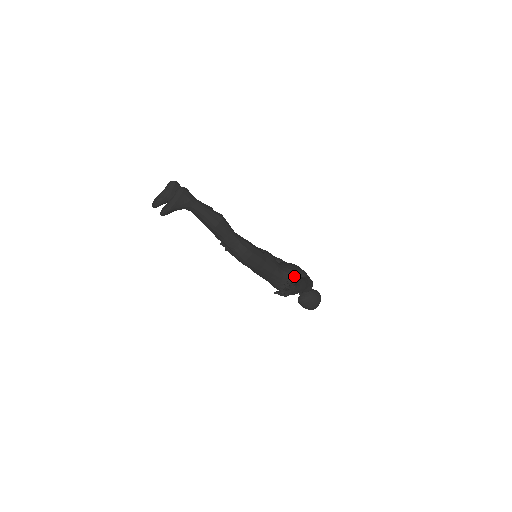
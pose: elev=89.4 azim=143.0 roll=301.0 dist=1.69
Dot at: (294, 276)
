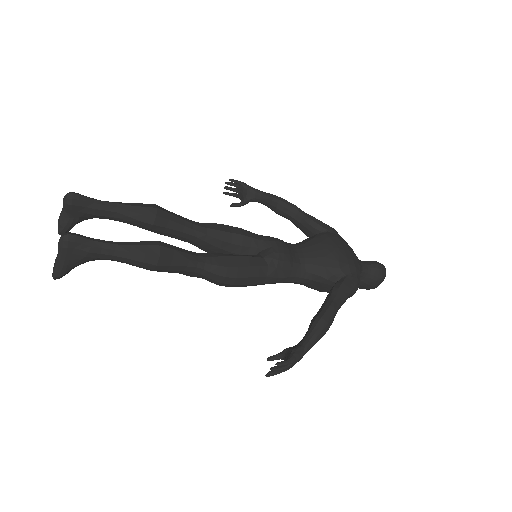
Dot at: (324, 278)
